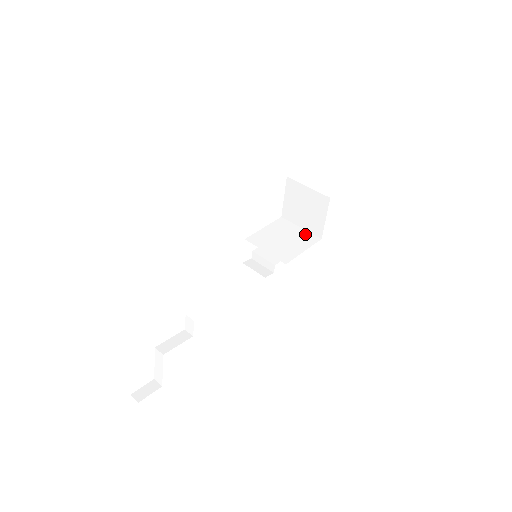
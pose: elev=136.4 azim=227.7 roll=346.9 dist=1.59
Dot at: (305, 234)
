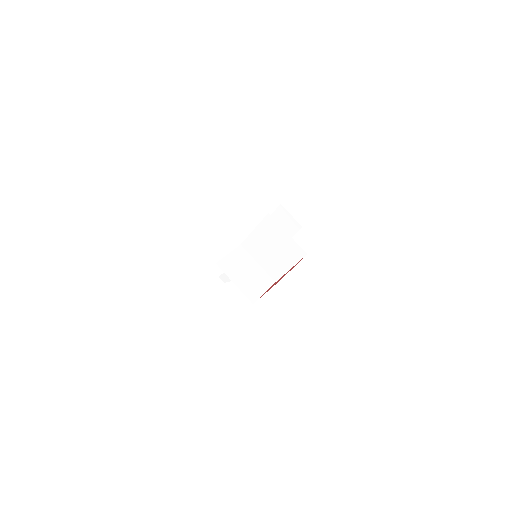
Dot at: (291, 245)
